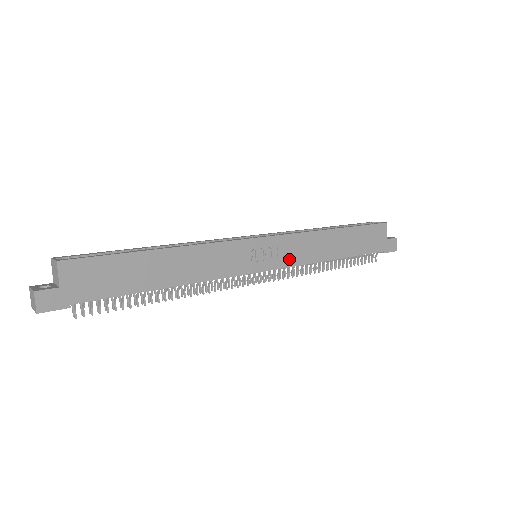
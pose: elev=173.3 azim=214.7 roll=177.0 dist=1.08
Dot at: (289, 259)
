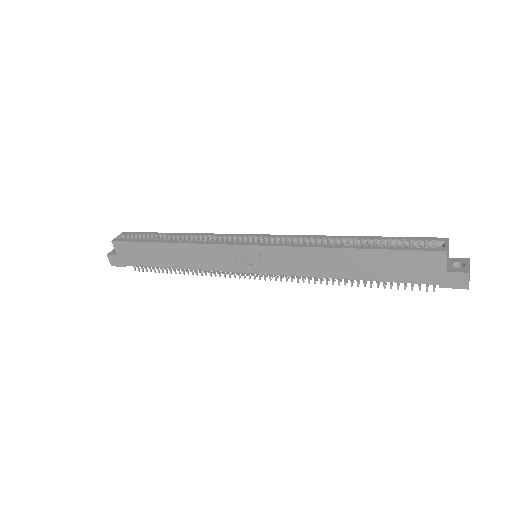
Dot at: (282, 268)
